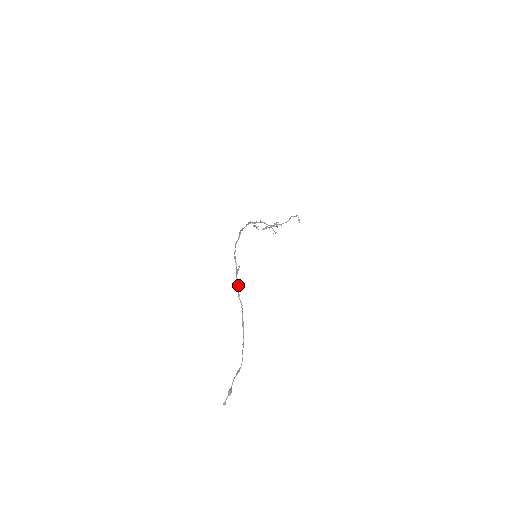
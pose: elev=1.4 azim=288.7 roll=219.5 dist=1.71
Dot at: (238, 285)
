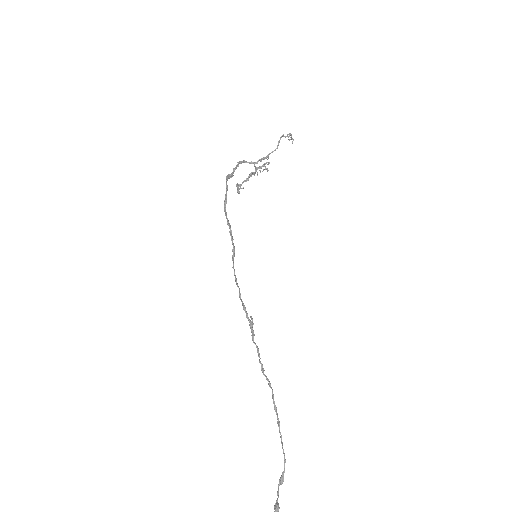
Dot at: (259, 357)
